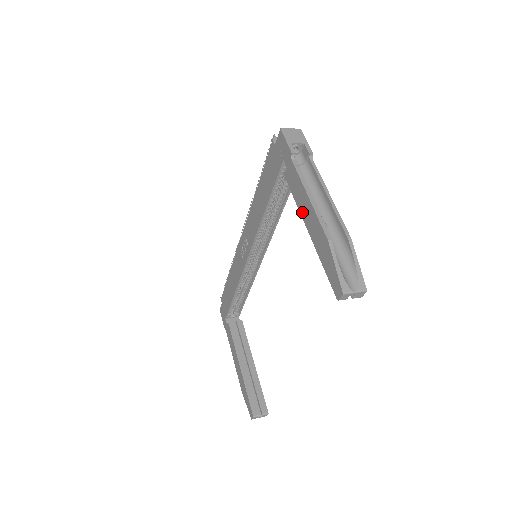
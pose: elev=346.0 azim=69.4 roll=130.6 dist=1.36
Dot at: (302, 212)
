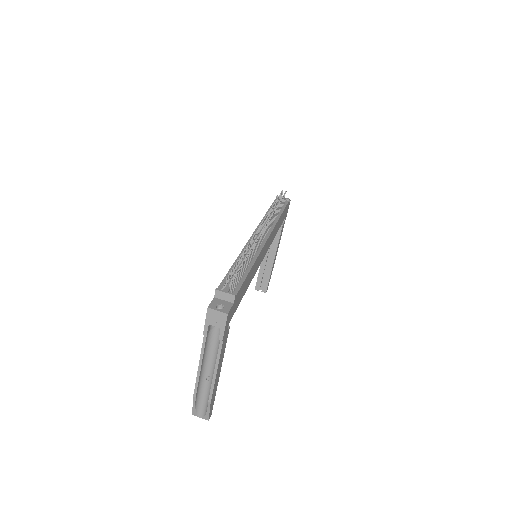
Dot at: occluded
